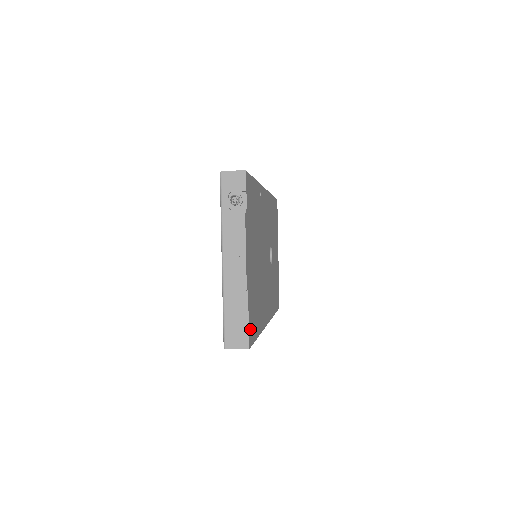
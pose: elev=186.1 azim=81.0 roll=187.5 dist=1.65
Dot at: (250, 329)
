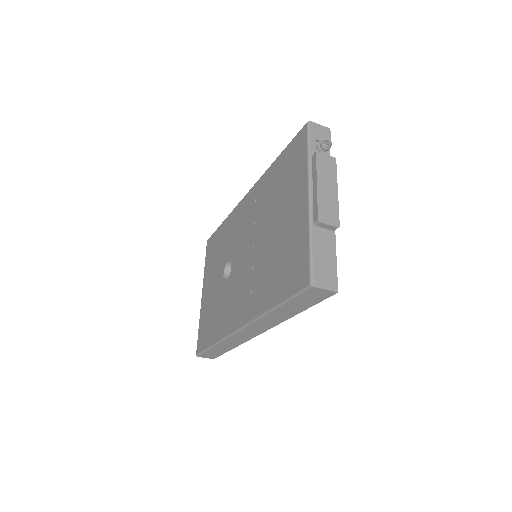
Dot at: occluded
